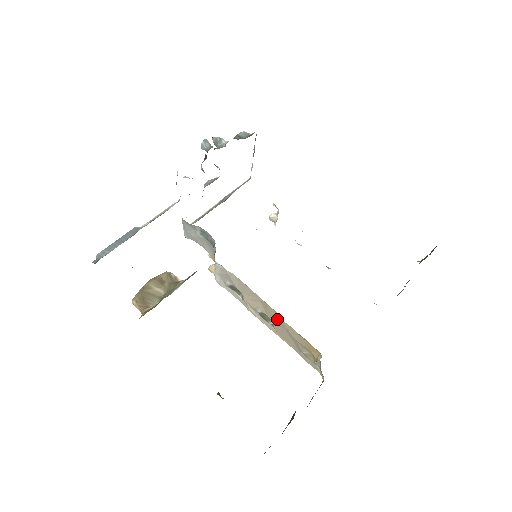
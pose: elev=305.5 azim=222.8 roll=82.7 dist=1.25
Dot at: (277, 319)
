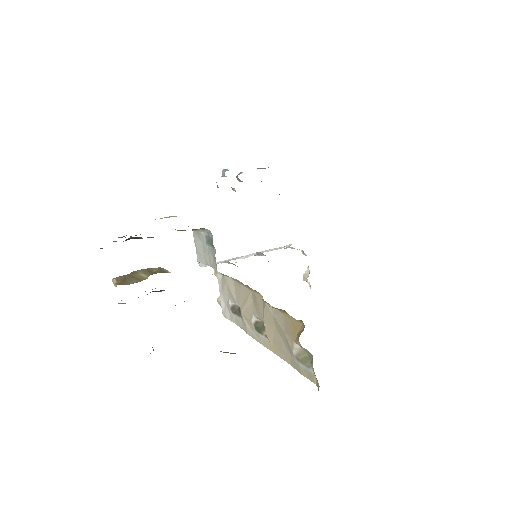
Dot at: (264, 308)
